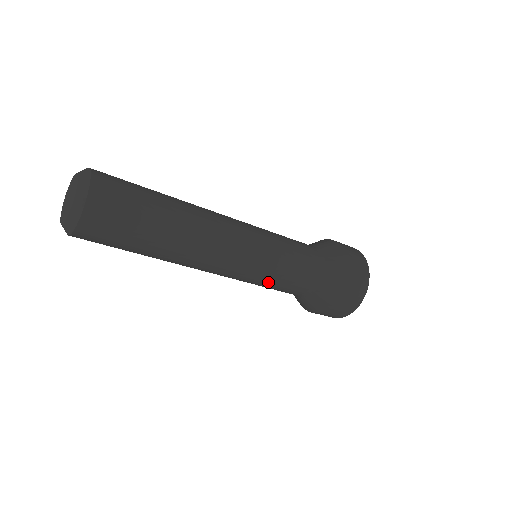
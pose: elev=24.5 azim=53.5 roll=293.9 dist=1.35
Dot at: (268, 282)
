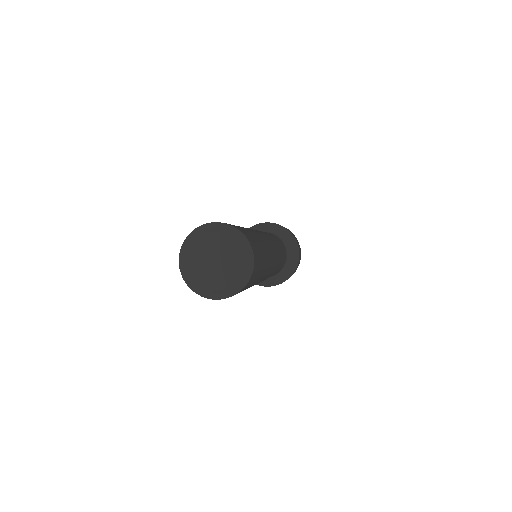
Dot at: occluded
